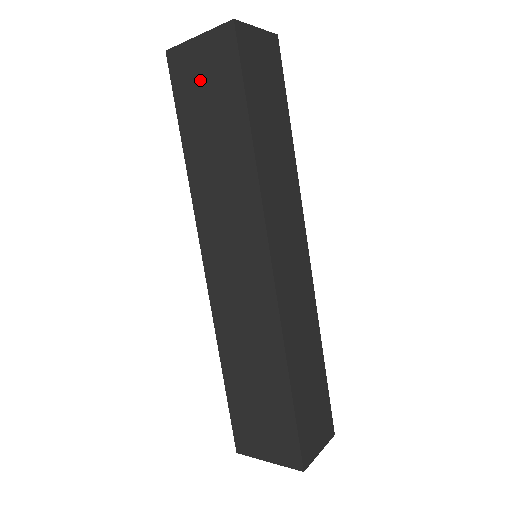
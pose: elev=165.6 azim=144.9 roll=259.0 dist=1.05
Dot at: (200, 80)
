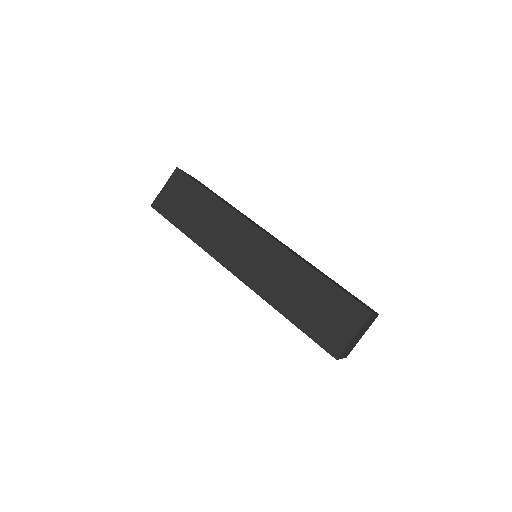
Dot at: (175, 200)
